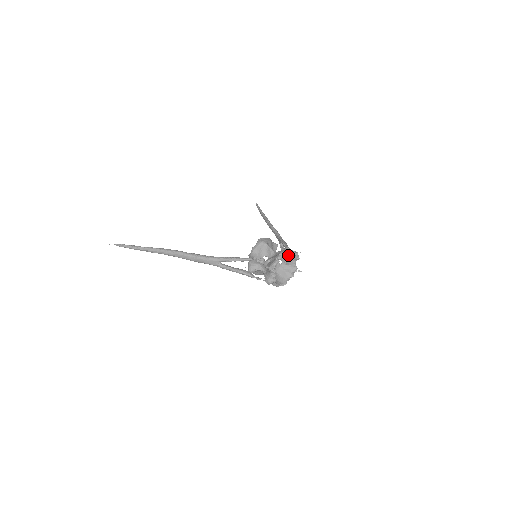
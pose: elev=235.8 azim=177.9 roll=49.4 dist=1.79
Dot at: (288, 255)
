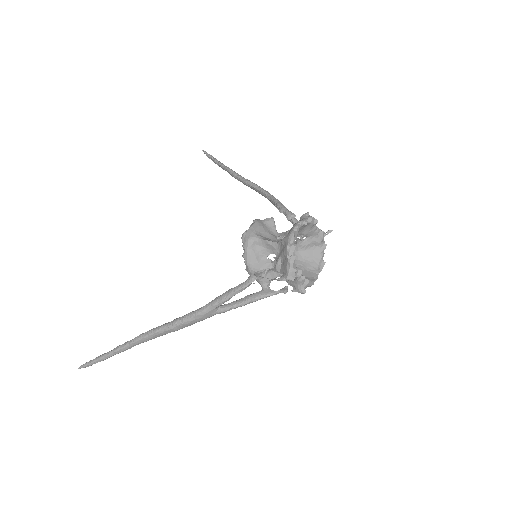
Dot at: occluded
